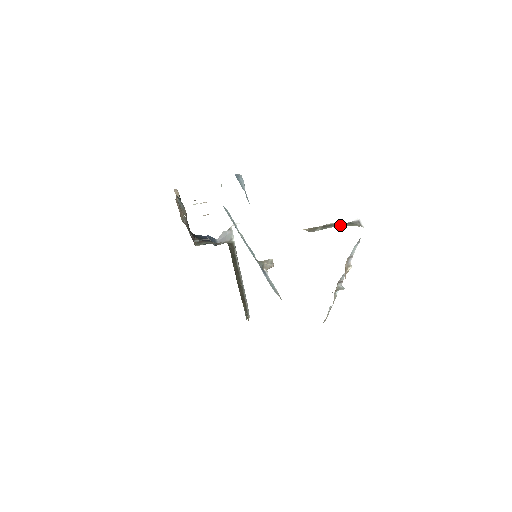
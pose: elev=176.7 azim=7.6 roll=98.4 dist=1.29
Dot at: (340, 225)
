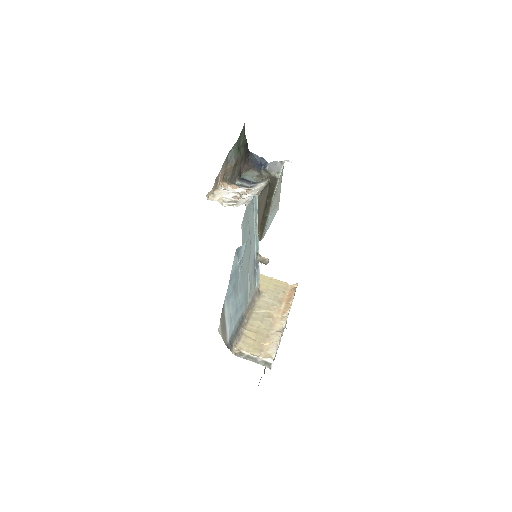
Dot at: (257, 361)
